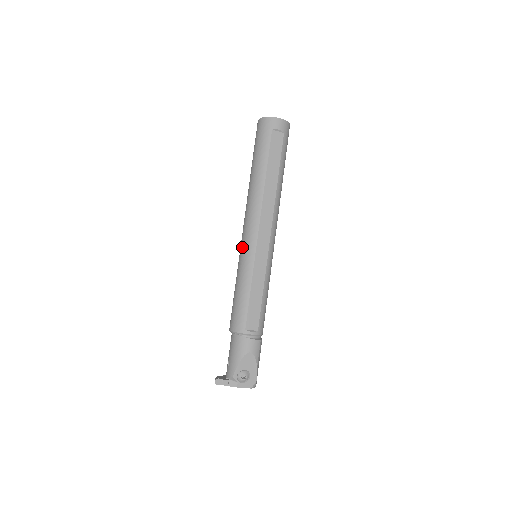
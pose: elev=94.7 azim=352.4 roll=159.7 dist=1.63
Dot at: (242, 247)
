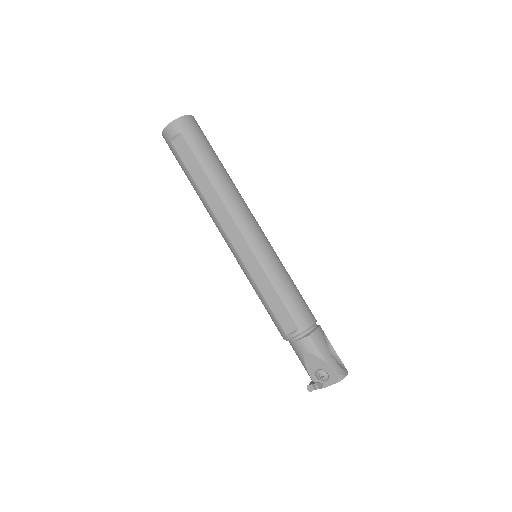
Dot at: occluded
